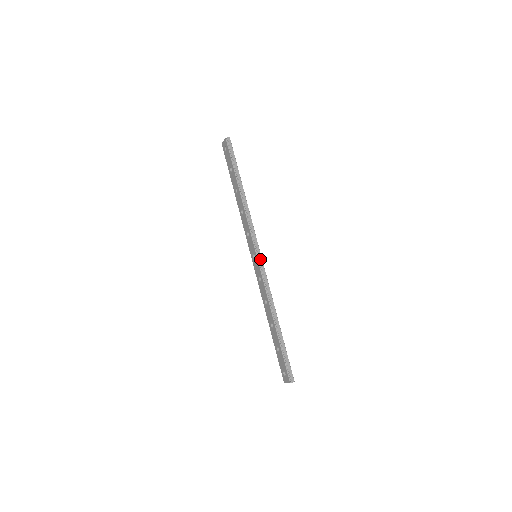
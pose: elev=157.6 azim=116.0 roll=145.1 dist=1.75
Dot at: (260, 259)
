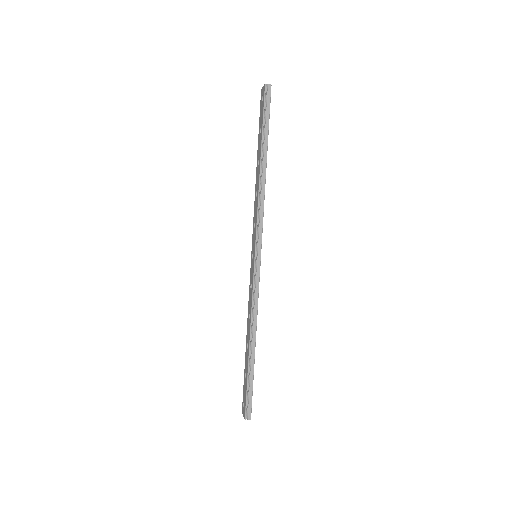
Dot at: (258, 263)
